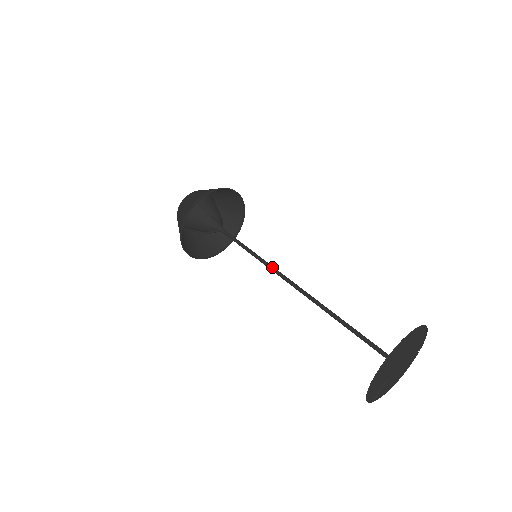
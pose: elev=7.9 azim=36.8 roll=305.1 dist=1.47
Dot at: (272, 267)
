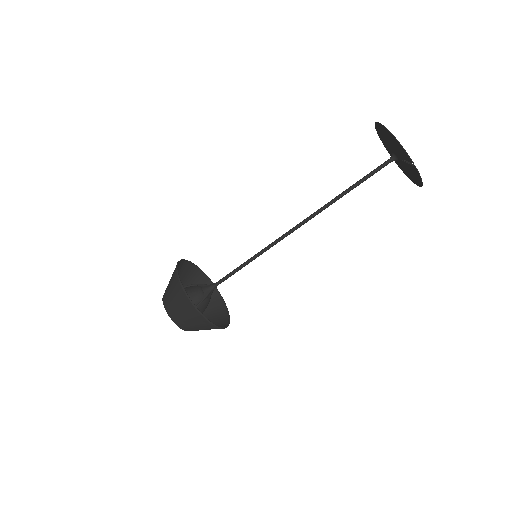
Dot at: (274, 241)
